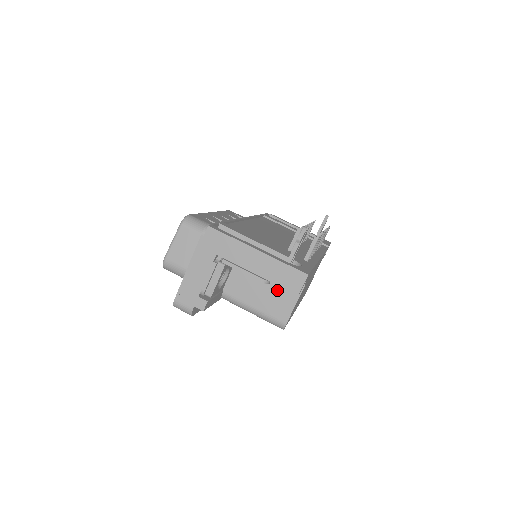
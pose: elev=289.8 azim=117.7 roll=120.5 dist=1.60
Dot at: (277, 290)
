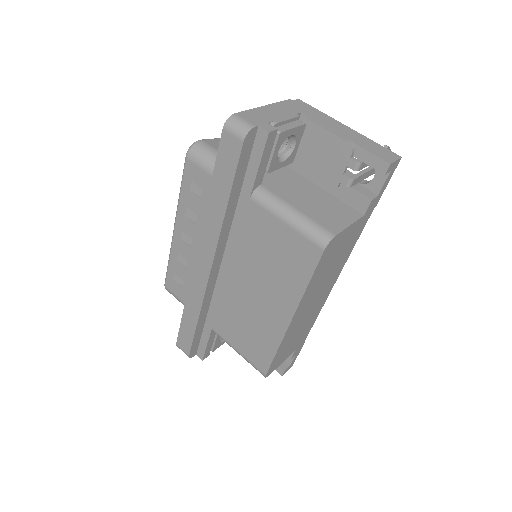
Dot at: (330, 207)
